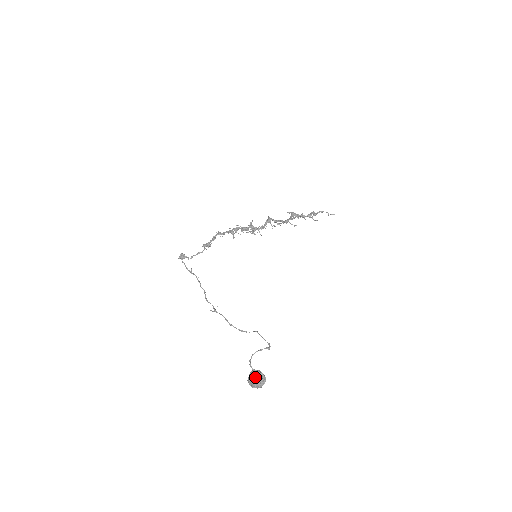
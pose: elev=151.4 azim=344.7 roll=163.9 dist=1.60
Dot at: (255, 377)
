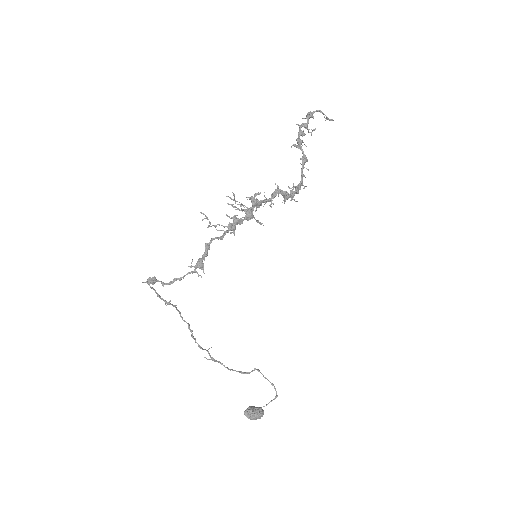
Dot at: (258, 418)
